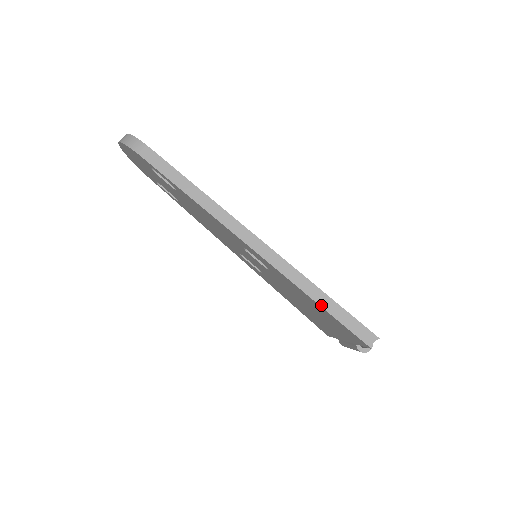
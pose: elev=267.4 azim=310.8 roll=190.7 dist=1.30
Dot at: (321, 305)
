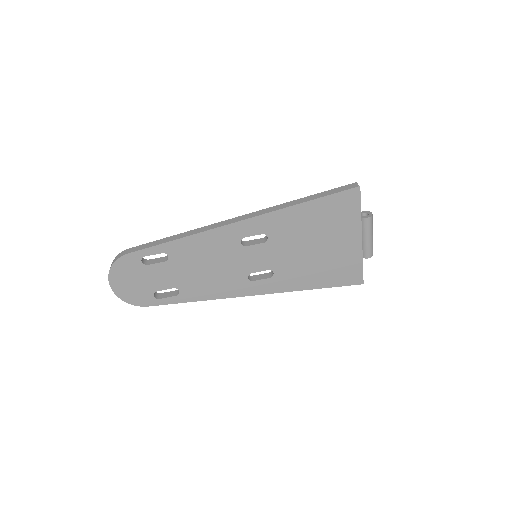
Dot at: (309, 200)
